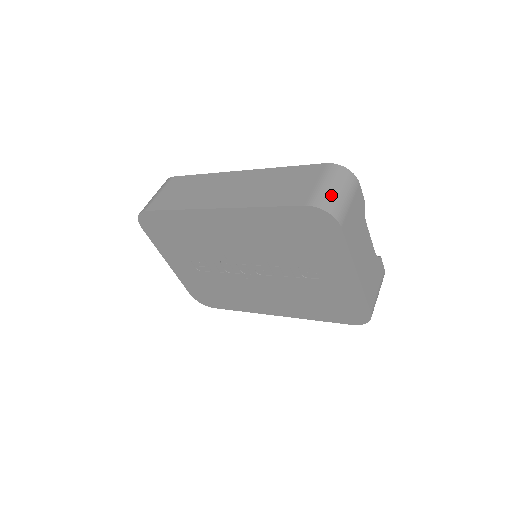
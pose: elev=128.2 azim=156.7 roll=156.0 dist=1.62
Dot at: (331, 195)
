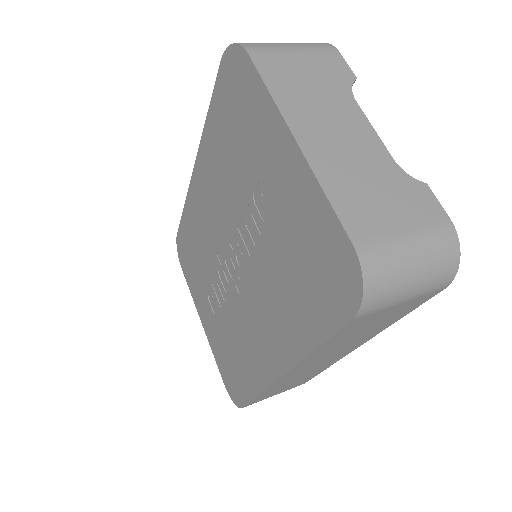
Dot at: occluded
